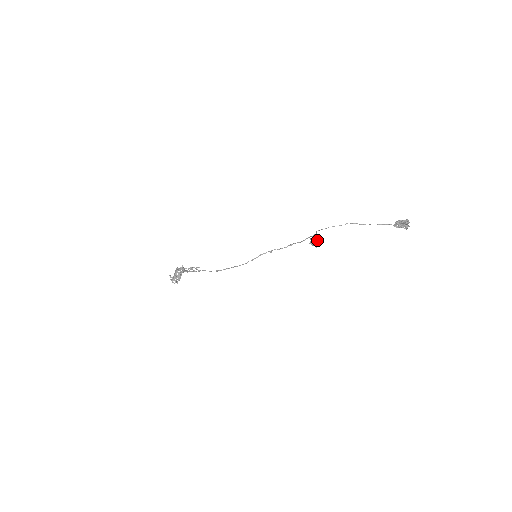
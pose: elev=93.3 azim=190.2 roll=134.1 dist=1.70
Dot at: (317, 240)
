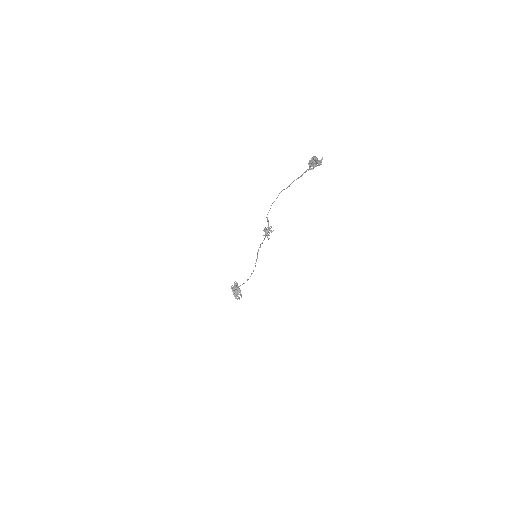
Dot at: (265, 231)
